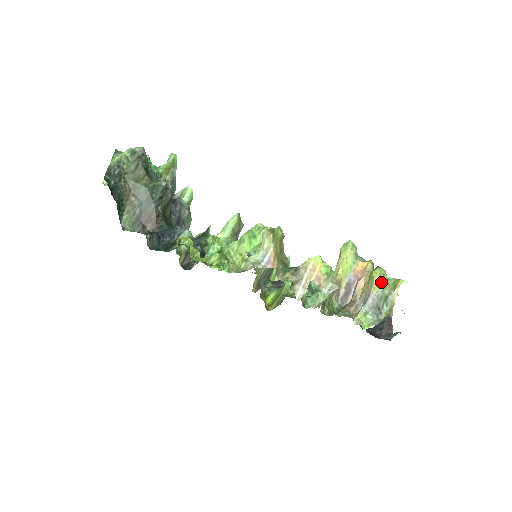
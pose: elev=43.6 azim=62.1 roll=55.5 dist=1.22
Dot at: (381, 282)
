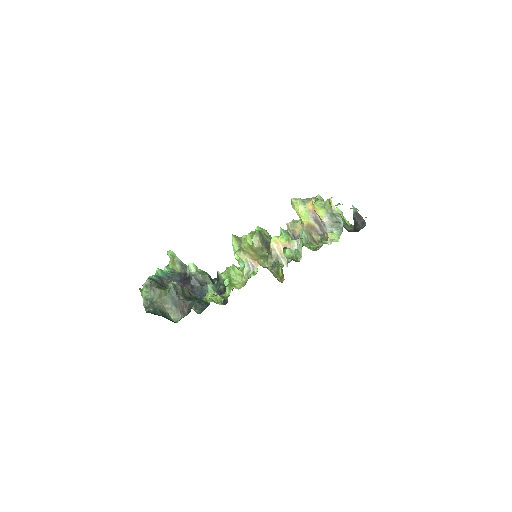
Dot at: (322, 209)
